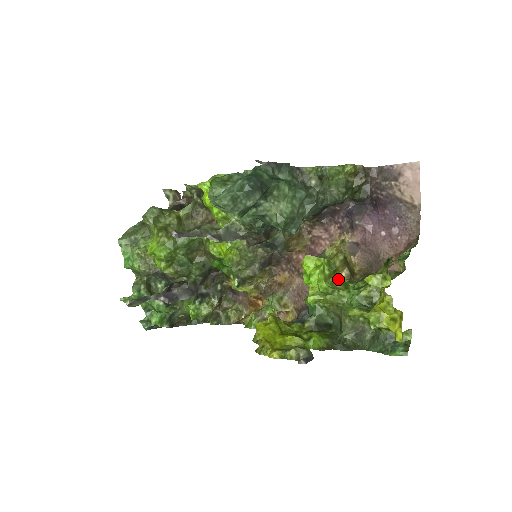
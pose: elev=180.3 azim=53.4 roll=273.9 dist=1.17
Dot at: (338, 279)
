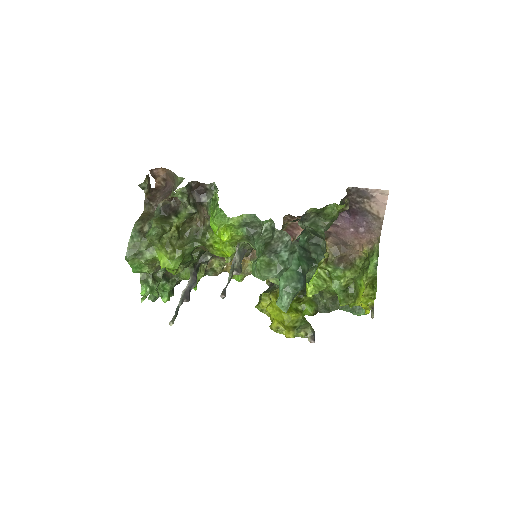
Dot at: occluded
